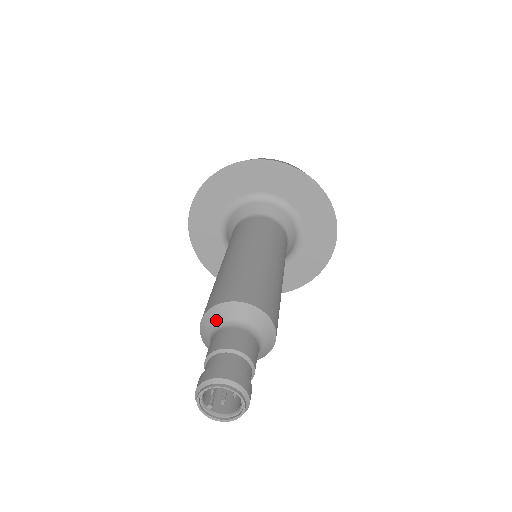
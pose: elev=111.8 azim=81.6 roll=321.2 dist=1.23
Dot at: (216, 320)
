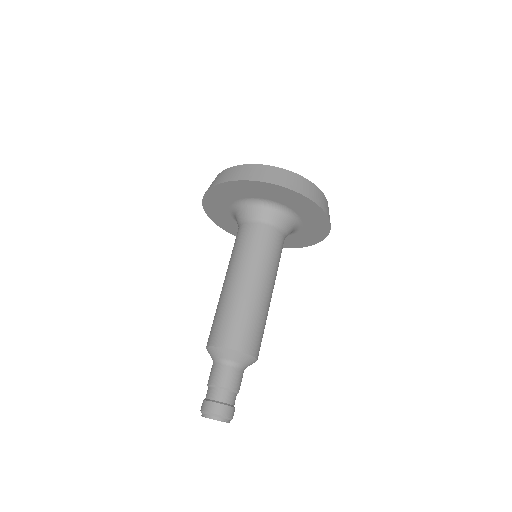
Dot at: (220, 356)
